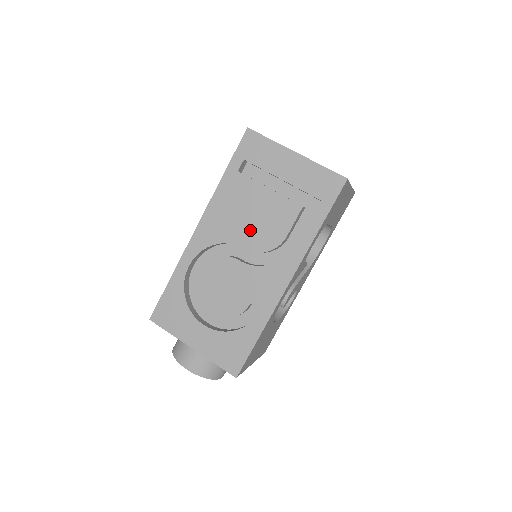
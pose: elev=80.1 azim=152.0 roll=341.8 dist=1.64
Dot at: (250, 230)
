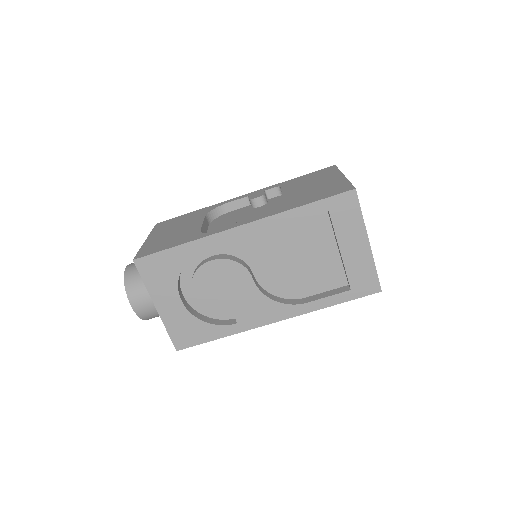
Dot at: (282, 265)
